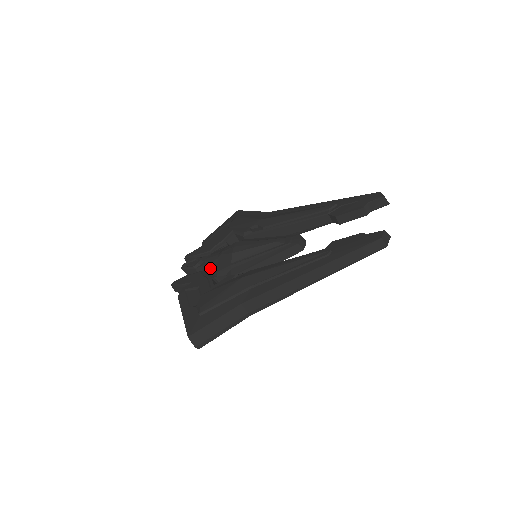
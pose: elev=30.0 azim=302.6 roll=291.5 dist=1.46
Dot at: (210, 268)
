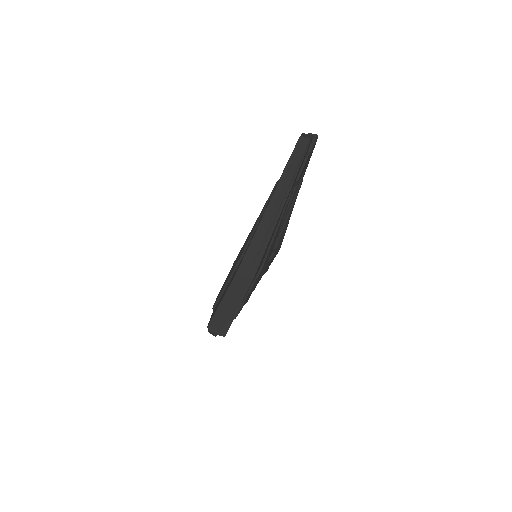
Dot at: occluded
